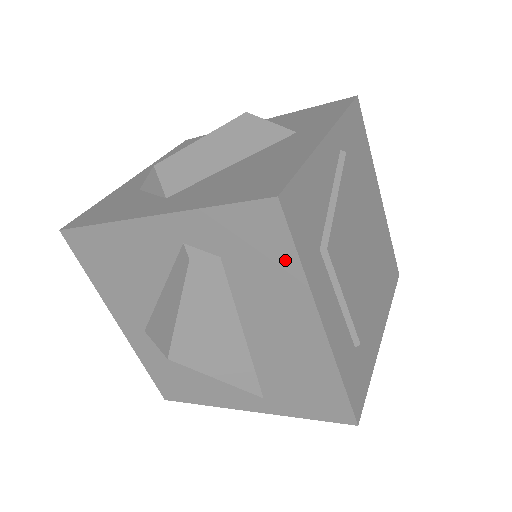
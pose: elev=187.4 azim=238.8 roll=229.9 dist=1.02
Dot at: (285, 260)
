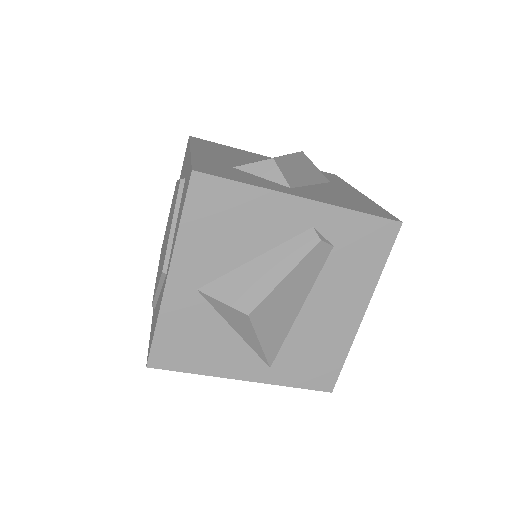
Dot at: (376, 262)
